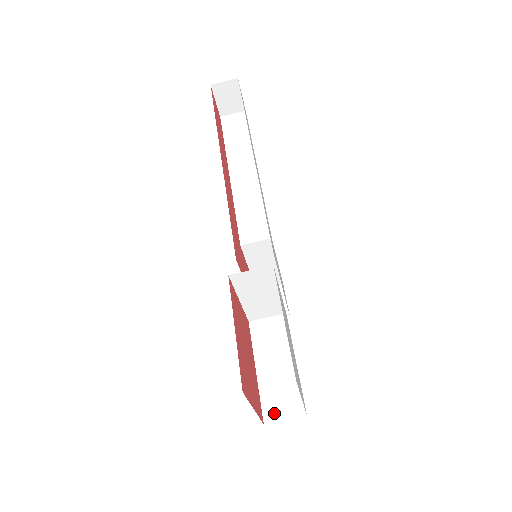
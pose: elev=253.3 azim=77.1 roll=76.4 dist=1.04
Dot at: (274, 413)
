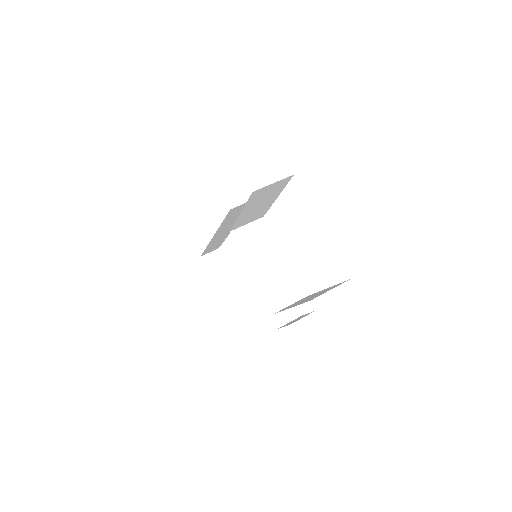
Dot at: occluded
